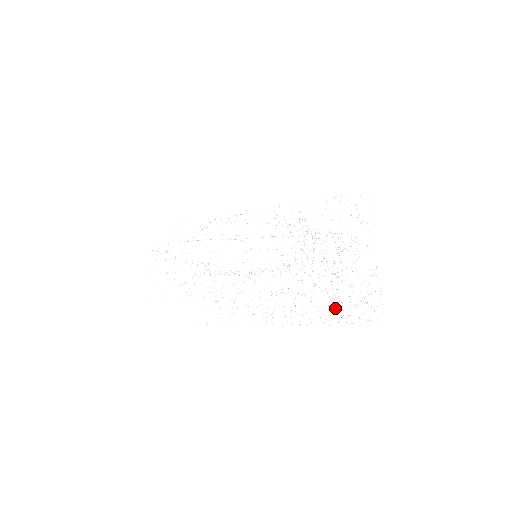
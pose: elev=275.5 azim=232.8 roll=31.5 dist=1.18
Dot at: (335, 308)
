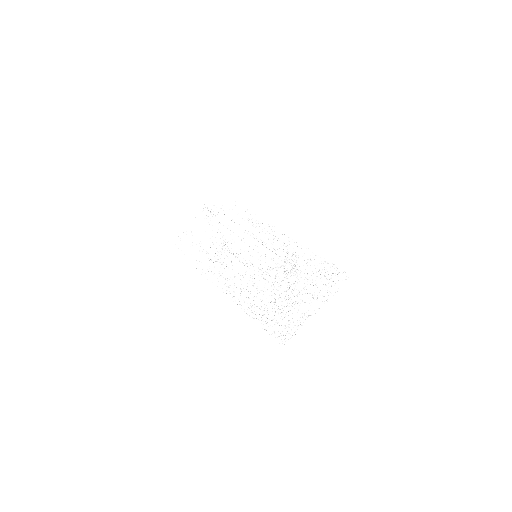
Dot at: (268, 316)
